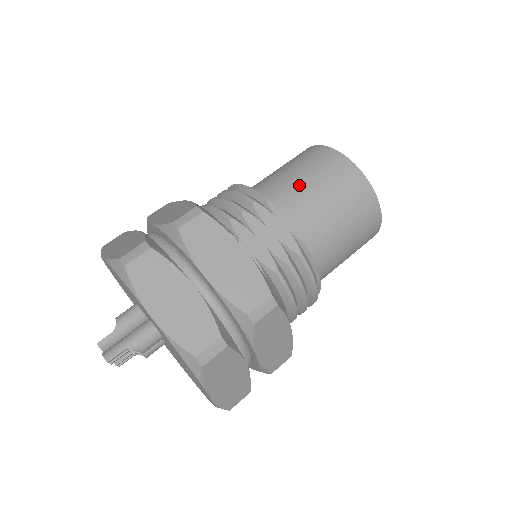
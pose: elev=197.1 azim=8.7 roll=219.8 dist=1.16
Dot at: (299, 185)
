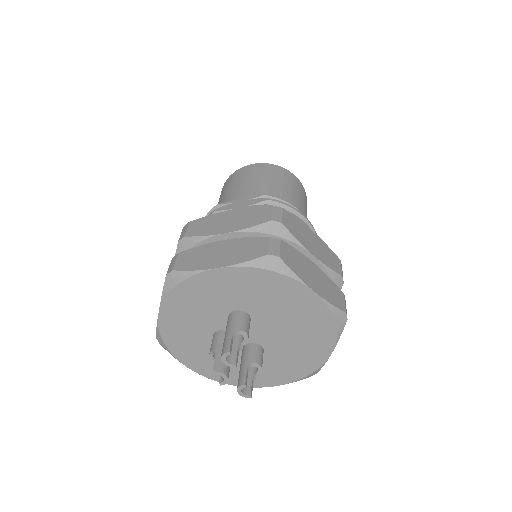
Dot at: (231, 193)
